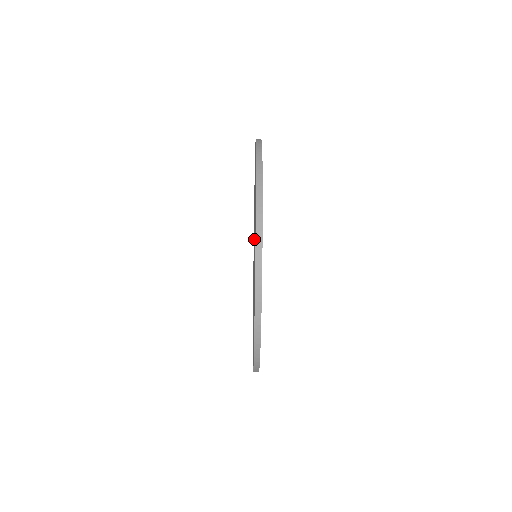
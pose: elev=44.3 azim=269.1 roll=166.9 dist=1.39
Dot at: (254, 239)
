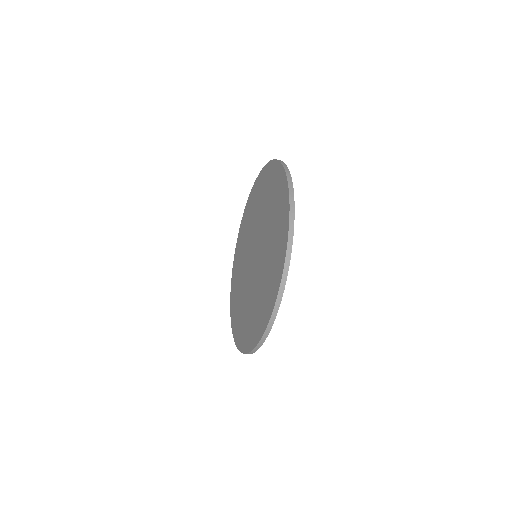
Dot at: (260, 245)
